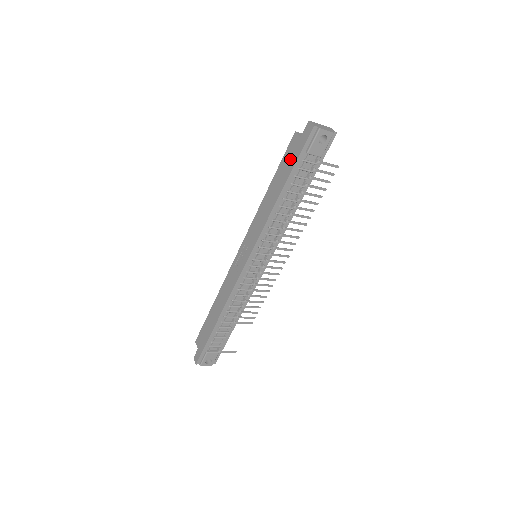
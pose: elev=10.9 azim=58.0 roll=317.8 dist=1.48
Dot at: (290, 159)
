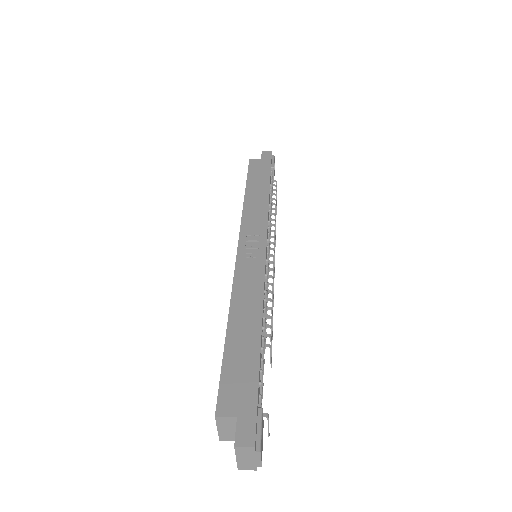
Dot at: (261, 169)
